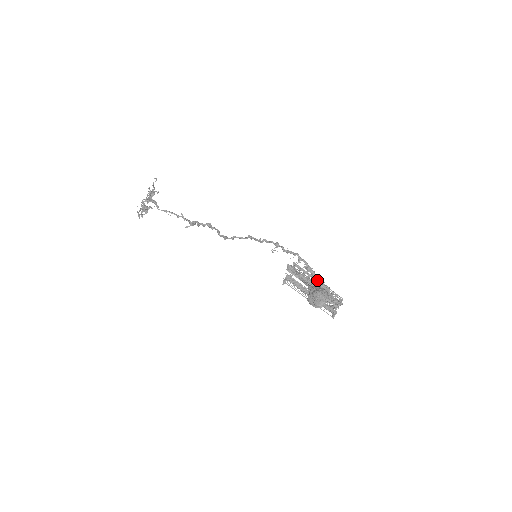
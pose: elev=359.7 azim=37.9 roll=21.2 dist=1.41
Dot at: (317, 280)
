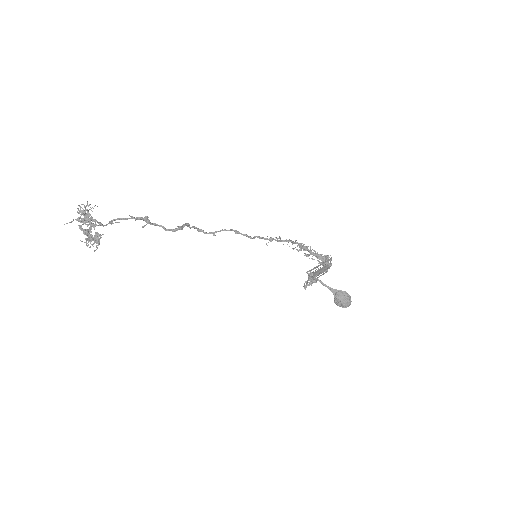
Dot at: occluded
